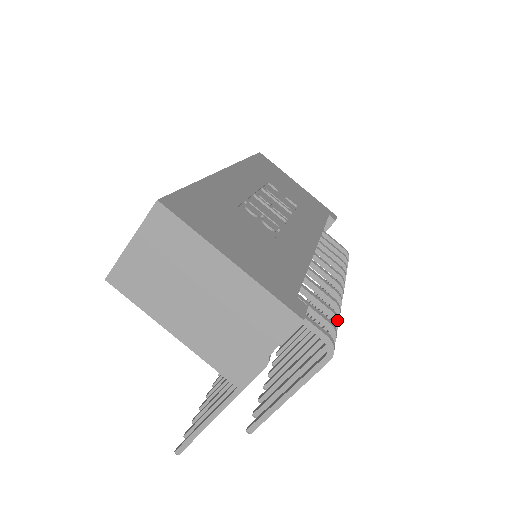
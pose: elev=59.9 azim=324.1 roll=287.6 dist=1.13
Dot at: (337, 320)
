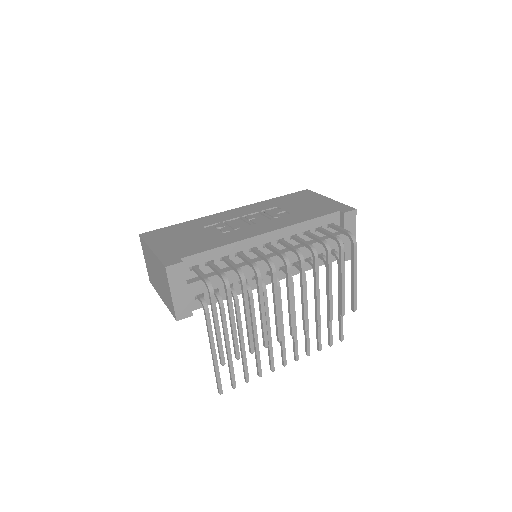
Dot at: (239, 273)
